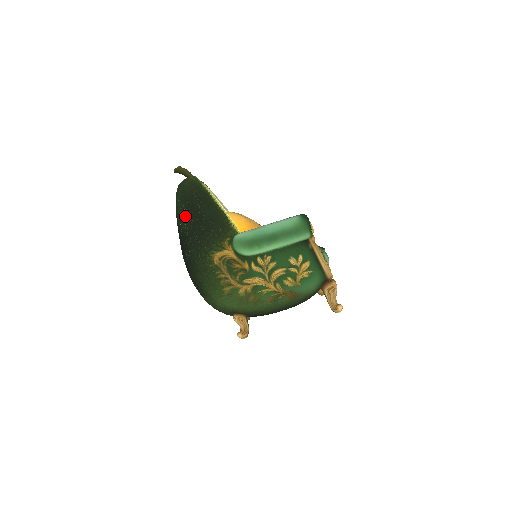
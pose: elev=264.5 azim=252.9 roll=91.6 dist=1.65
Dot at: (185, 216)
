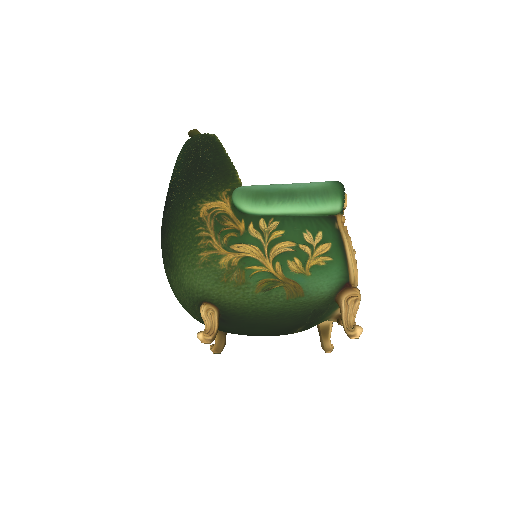
Dot at: (183, 163)
